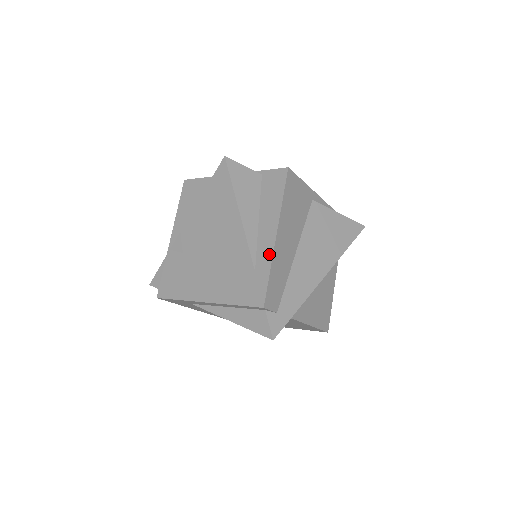
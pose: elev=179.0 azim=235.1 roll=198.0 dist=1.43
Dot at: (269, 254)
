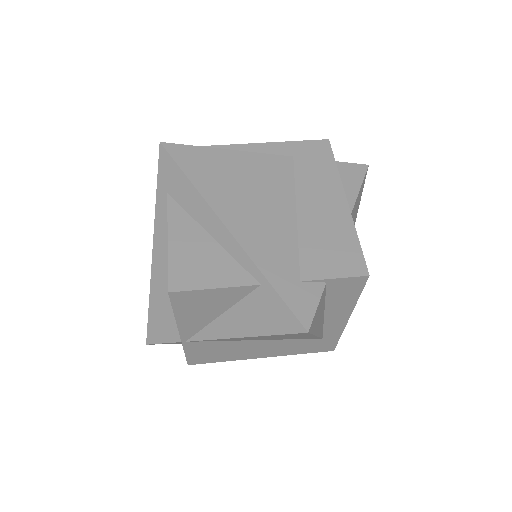
Dot at: (340, 330)
